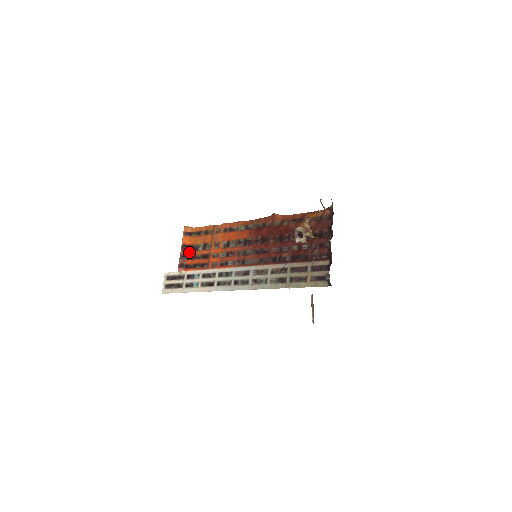
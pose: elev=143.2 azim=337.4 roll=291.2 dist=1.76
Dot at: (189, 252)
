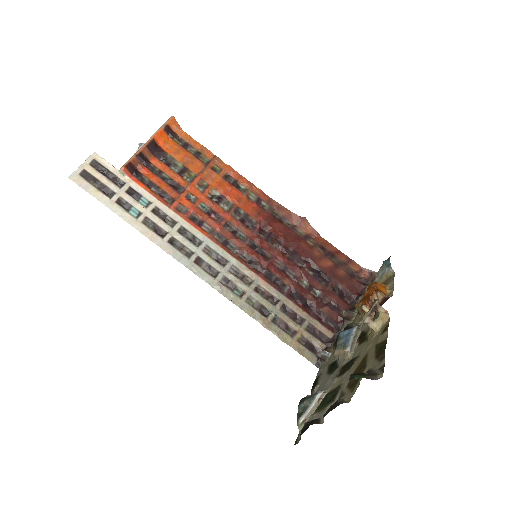
Dot at: (154, 157)
